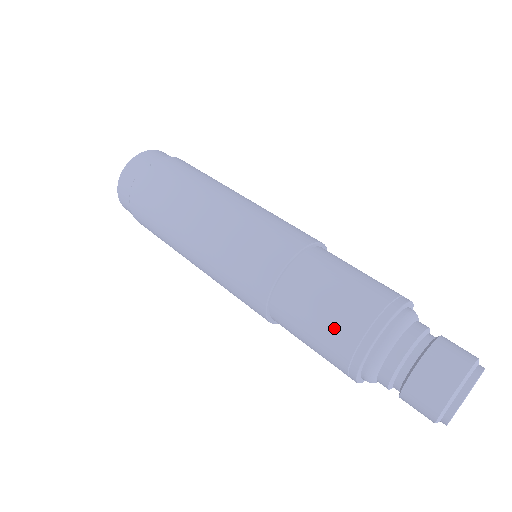
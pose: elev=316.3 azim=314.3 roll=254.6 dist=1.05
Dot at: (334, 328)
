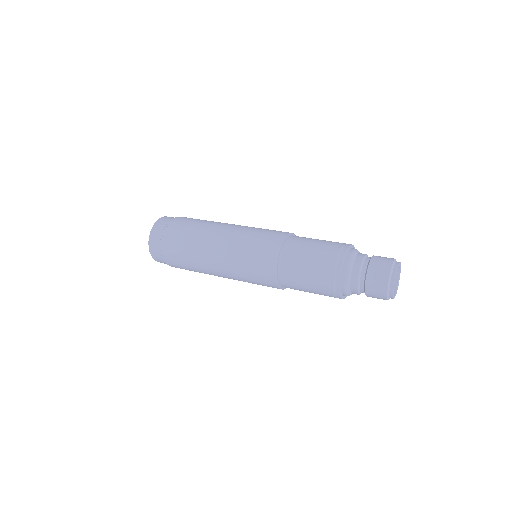
Dot at: (319, 273)
